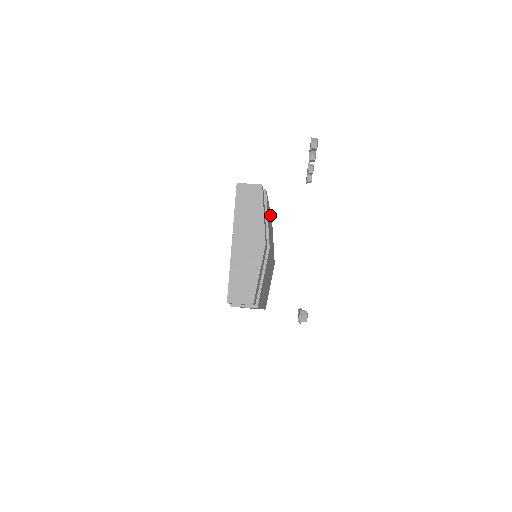
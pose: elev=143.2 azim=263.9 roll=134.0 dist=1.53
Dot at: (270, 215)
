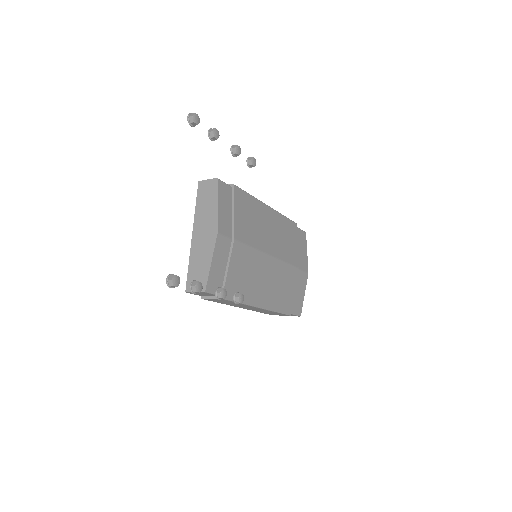
Dot at: (276, 216)
